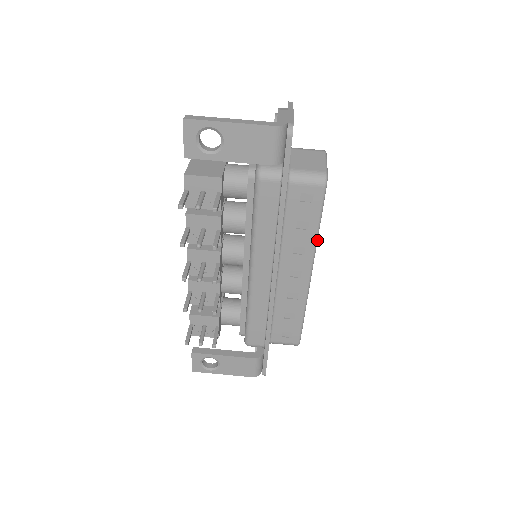
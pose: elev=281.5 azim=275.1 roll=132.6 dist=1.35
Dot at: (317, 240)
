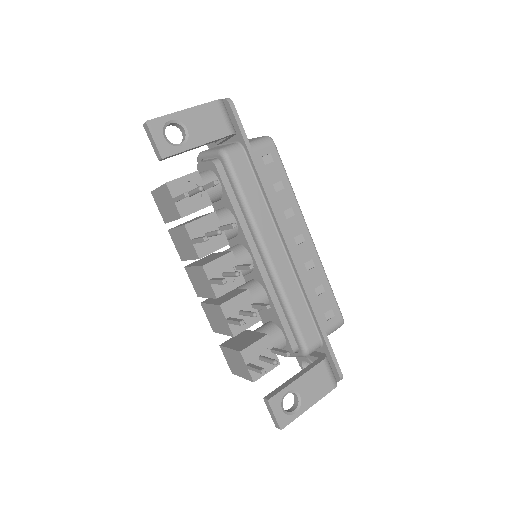
Dot at: (295, 196)
